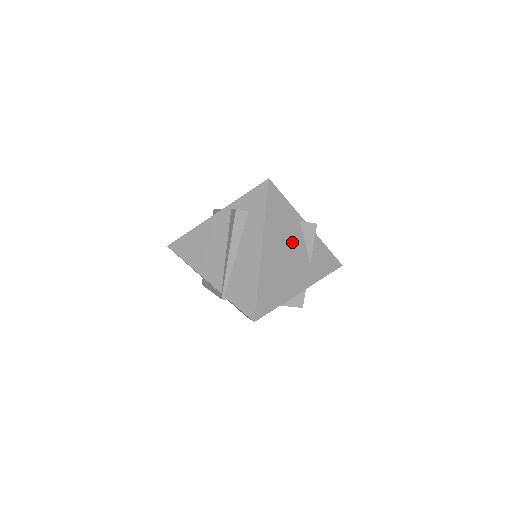
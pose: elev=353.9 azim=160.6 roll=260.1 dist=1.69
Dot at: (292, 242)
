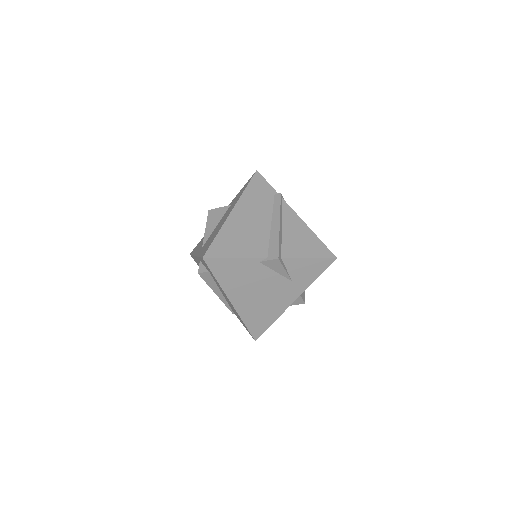
Dot at: (260, 280)
